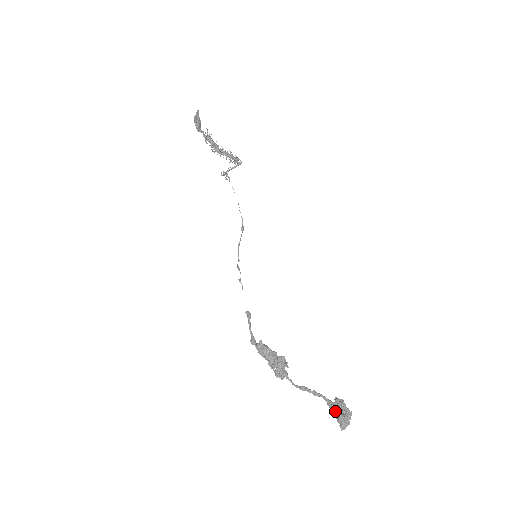
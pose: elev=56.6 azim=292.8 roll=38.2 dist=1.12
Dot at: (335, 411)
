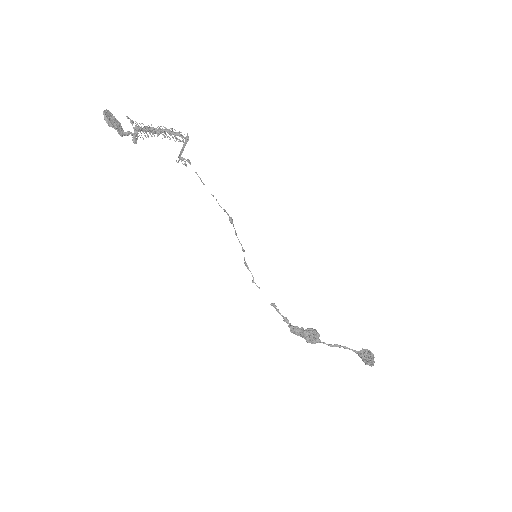
Dot at: occluded
